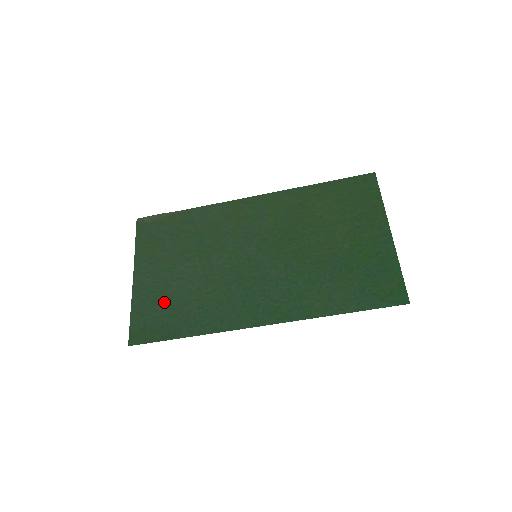
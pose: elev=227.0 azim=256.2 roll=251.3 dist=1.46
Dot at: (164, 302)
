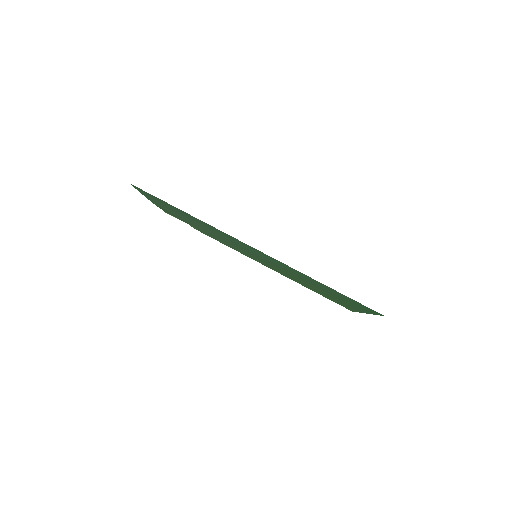
Dot at: (172, 209)
